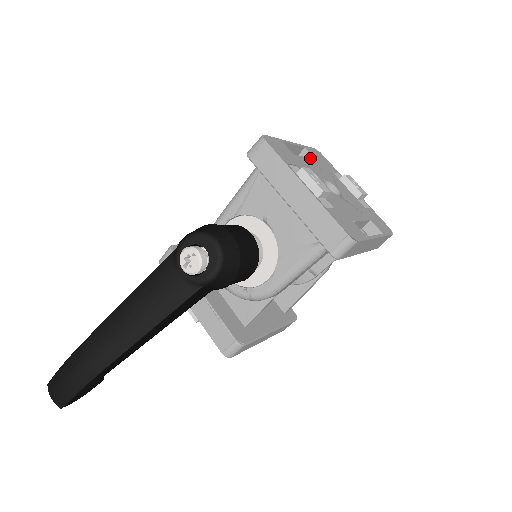
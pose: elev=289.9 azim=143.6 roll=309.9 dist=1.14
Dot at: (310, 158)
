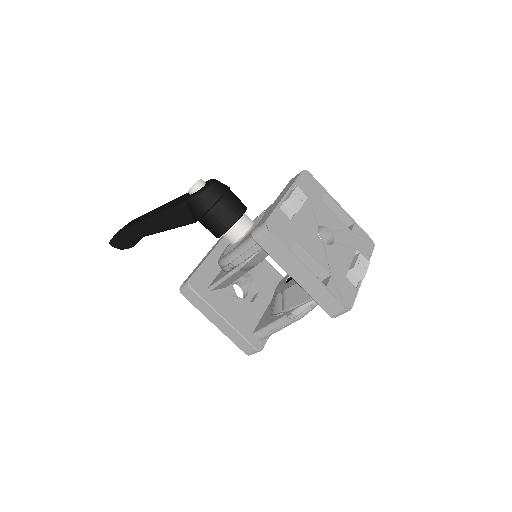
Dot at: occluded
